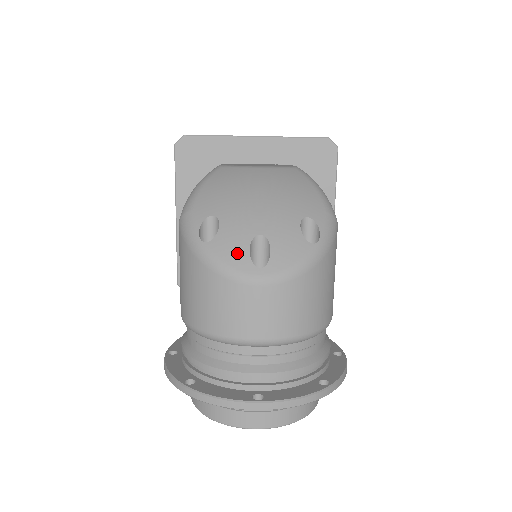
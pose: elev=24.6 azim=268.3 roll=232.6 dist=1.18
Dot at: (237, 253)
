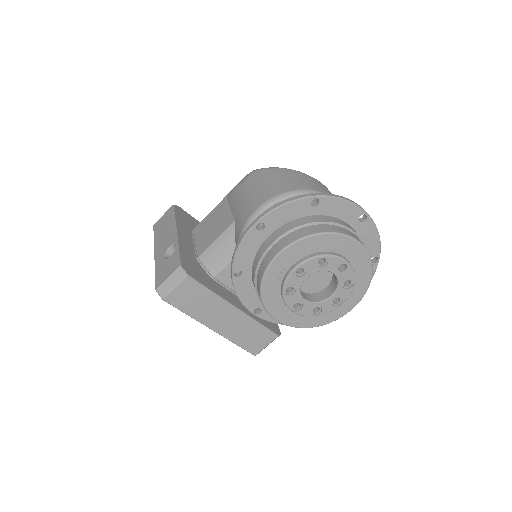
Dot at: occluded
